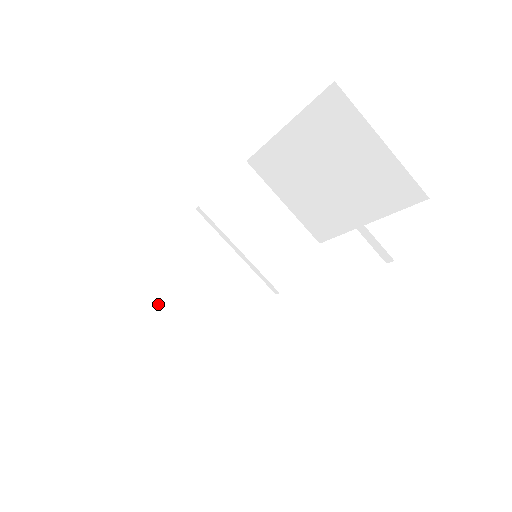
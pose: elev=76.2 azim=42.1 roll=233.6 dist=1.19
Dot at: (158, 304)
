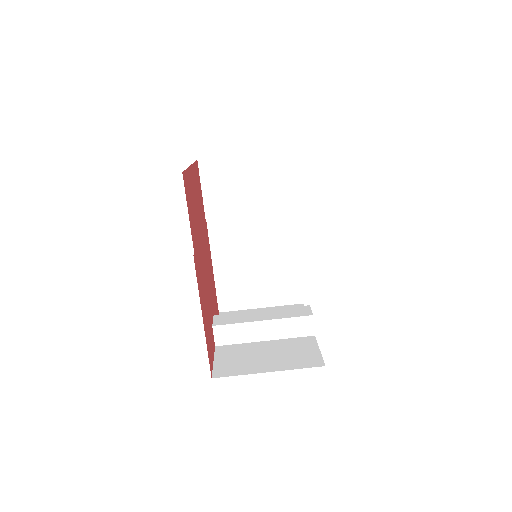
Dot at: (237, 333)
